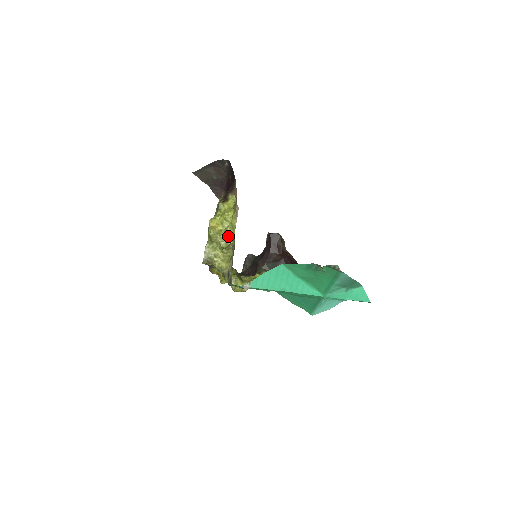
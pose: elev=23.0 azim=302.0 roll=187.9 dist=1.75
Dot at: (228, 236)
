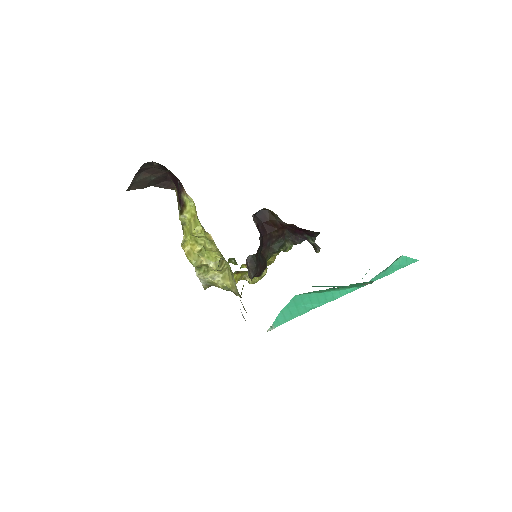
Dot at: (212, 254)
